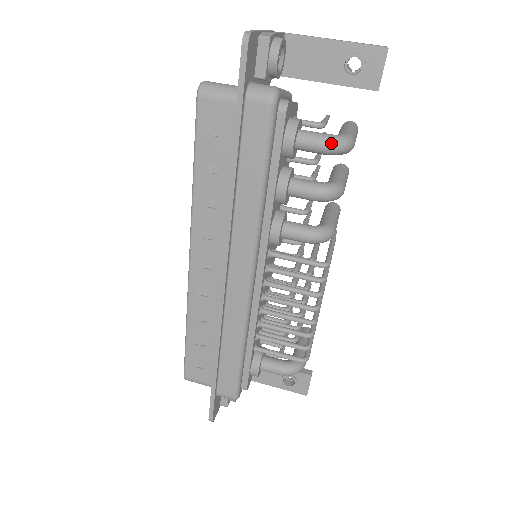
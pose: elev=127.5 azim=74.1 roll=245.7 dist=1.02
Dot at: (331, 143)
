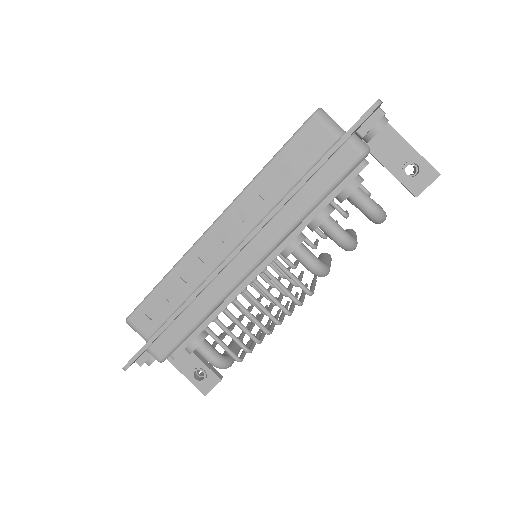
Dot at: (375, 209)
